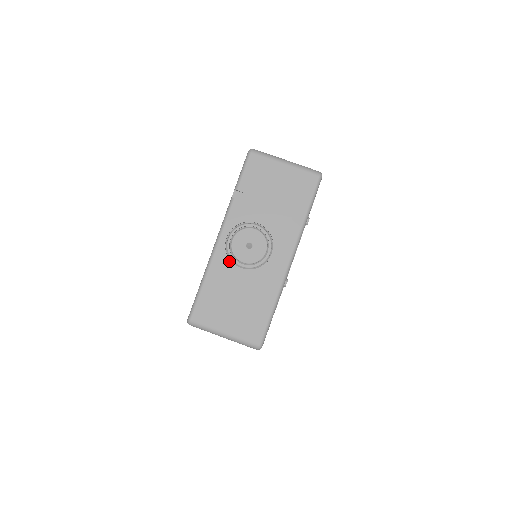
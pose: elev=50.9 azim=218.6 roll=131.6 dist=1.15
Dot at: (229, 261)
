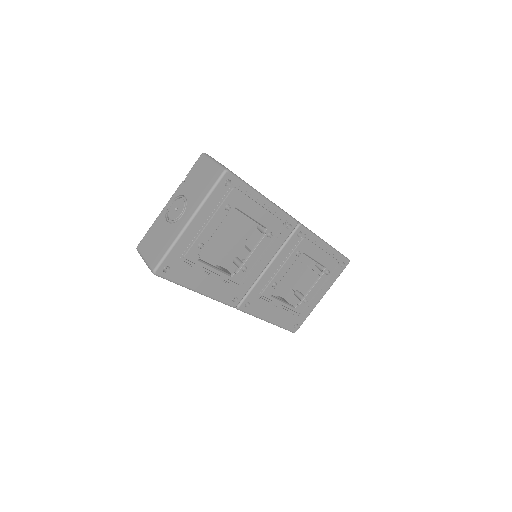
Dot at: (165, 217)
